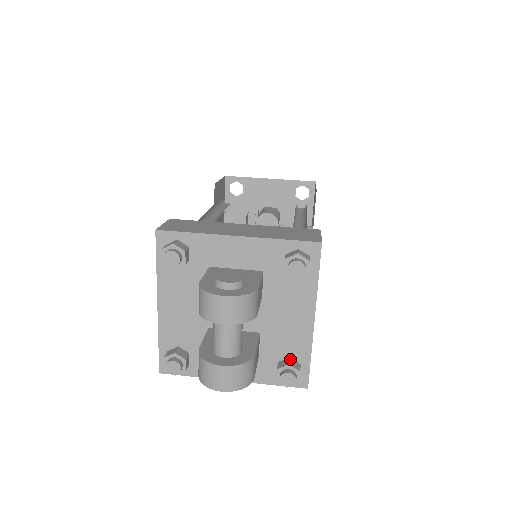
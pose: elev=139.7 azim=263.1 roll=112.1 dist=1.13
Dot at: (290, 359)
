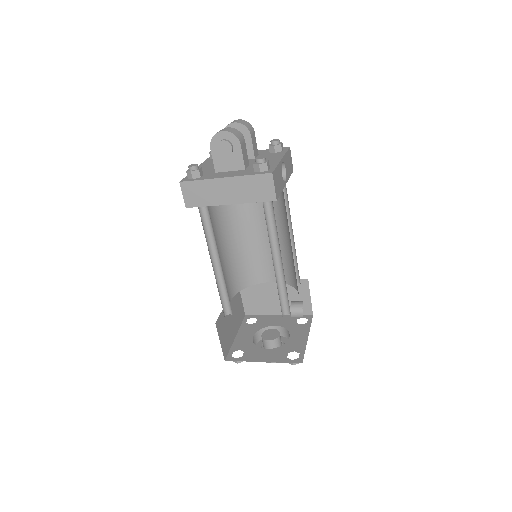
Dot at: occluded
